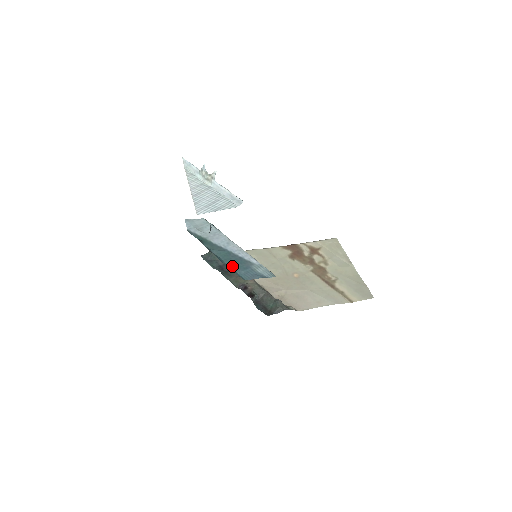
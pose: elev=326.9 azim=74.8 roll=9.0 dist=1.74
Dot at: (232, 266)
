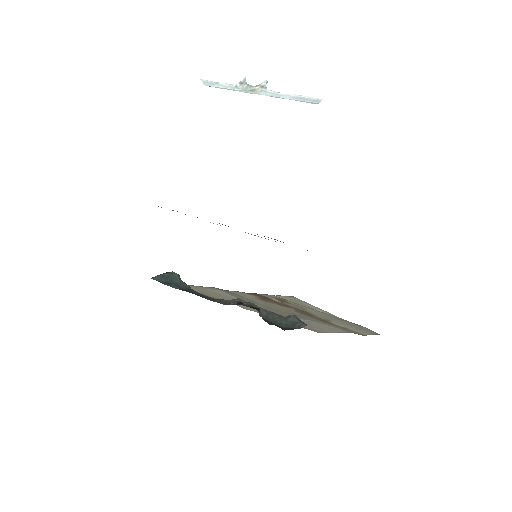
Dot at: occluded
